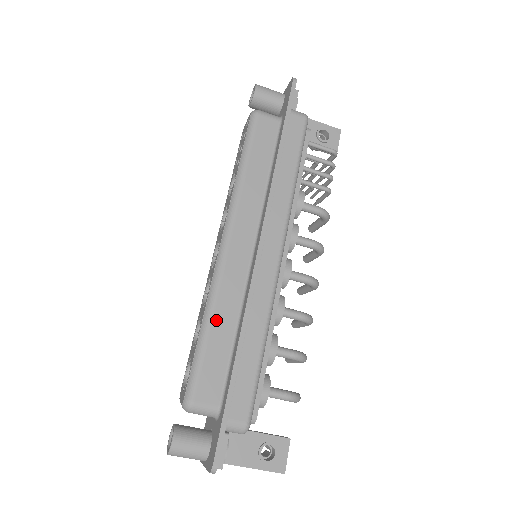
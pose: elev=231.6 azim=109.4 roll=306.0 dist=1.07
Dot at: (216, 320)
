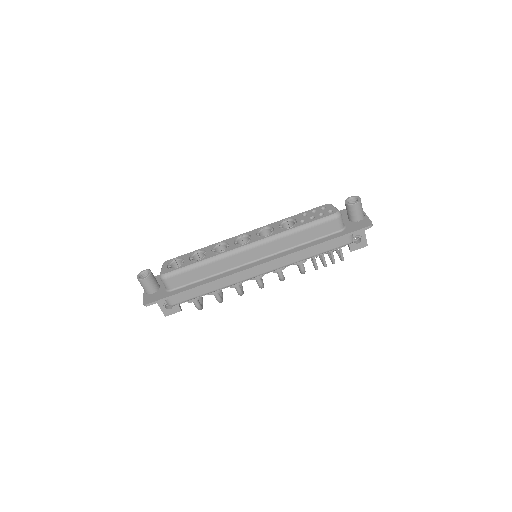
Dot at: (208, 266)
